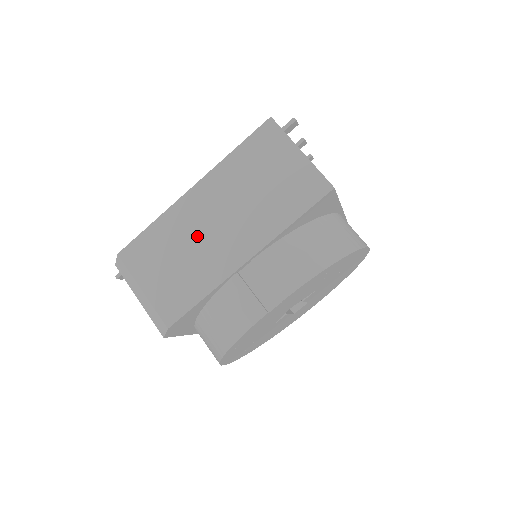
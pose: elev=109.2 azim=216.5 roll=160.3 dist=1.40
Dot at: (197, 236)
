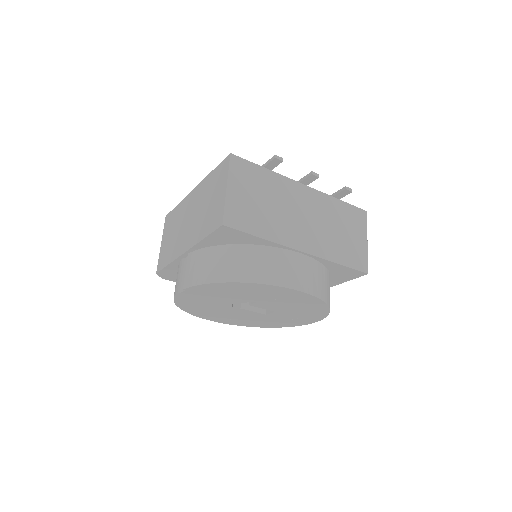
Dot at: (182, 223)
